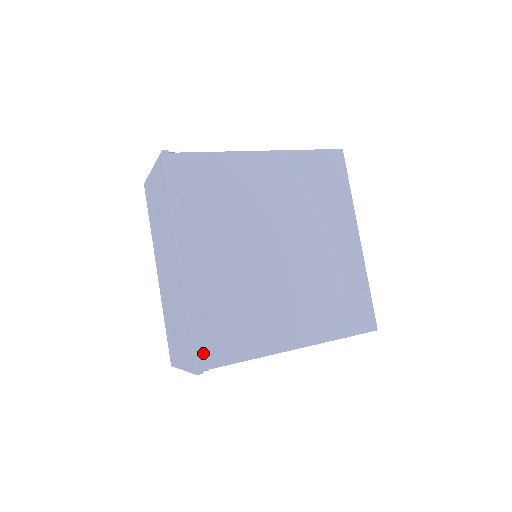
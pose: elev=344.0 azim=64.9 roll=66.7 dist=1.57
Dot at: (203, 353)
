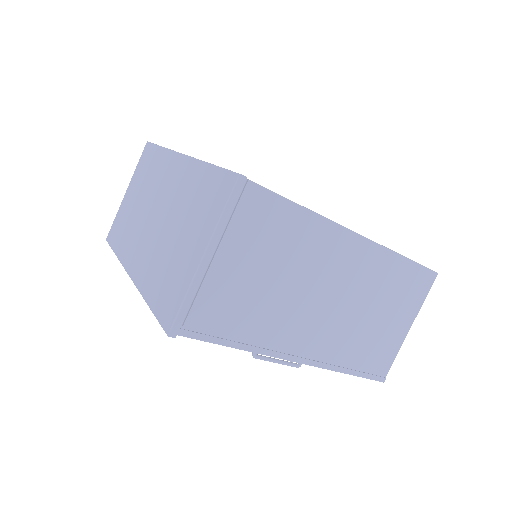
Dot at: occluded
